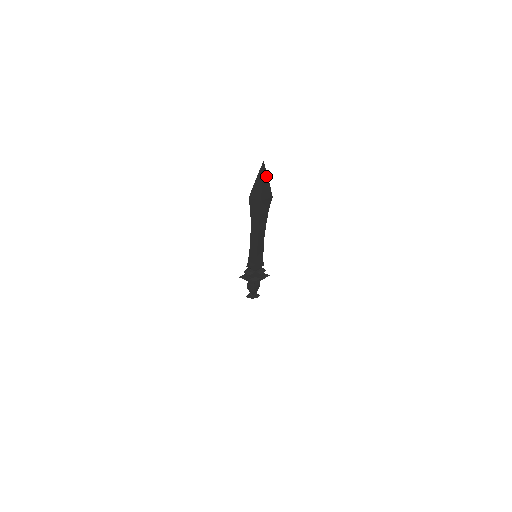
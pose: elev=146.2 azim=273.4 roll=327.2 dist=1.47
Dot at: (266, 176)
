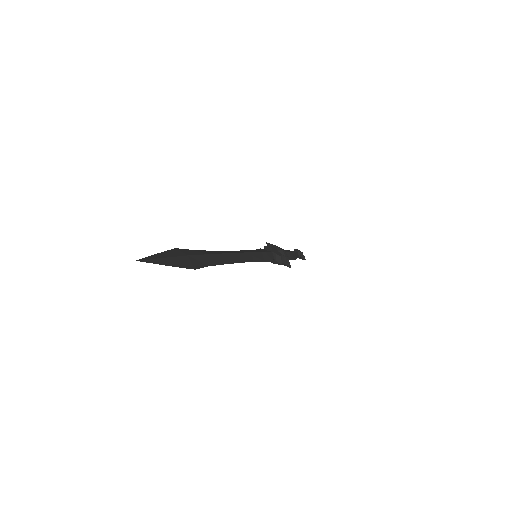
Dot at: (160, 263)
